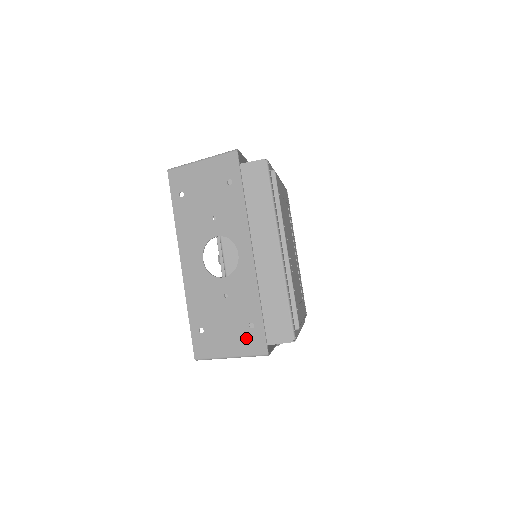
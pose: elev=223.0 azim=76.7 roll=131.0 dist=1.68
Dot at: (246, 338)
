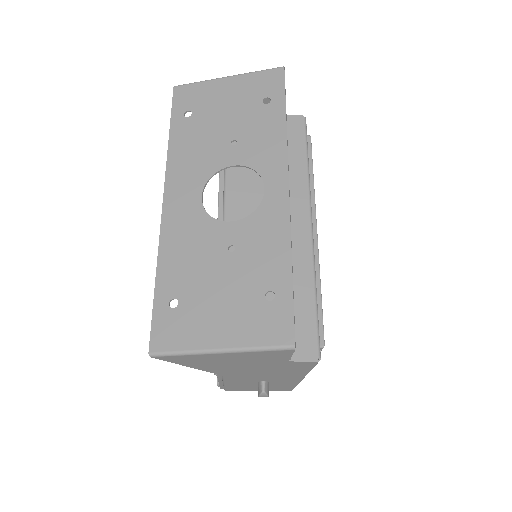
Dot at: (256, 317)
